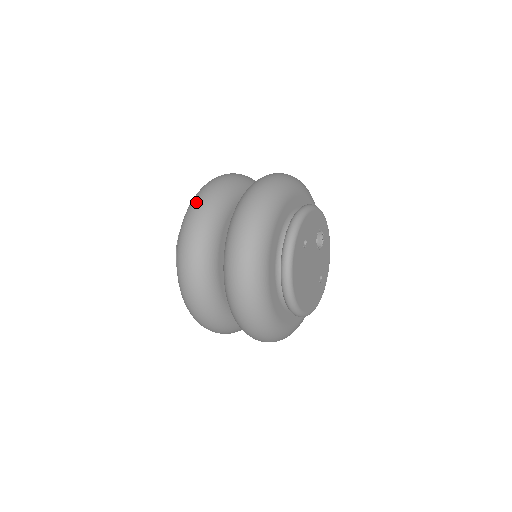
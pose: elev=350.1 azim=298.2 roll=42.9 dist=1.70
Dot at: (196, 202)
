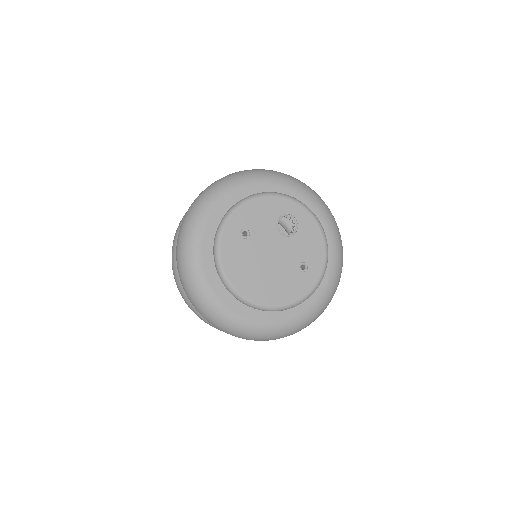
Dot at: occluded
